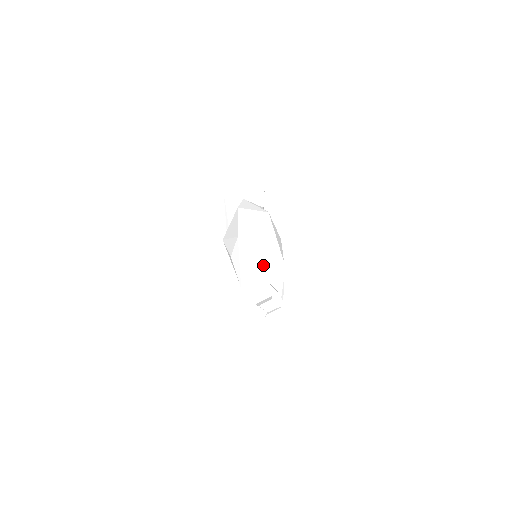
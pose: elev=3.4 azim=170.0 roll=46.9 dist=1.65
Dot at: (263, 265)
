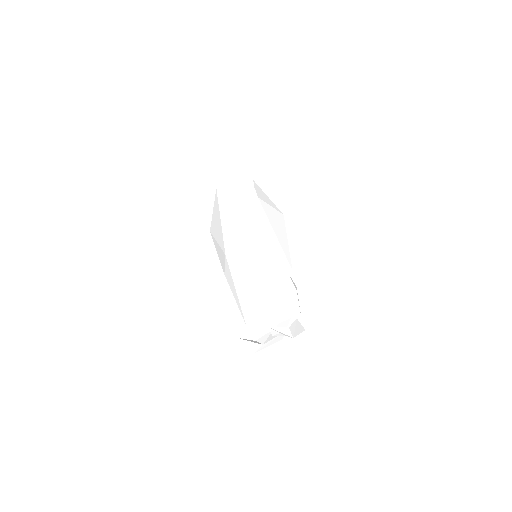
Dot at: (266, 294)
